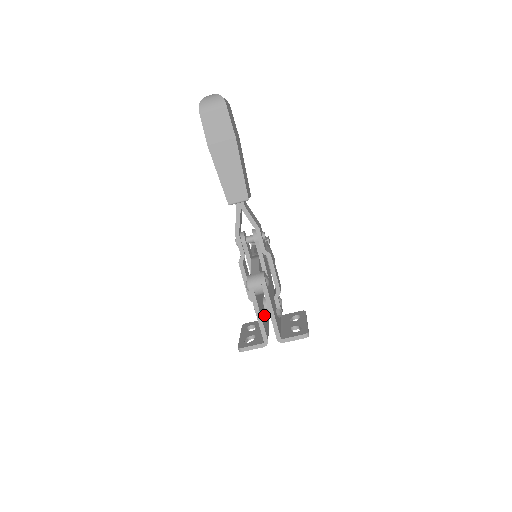
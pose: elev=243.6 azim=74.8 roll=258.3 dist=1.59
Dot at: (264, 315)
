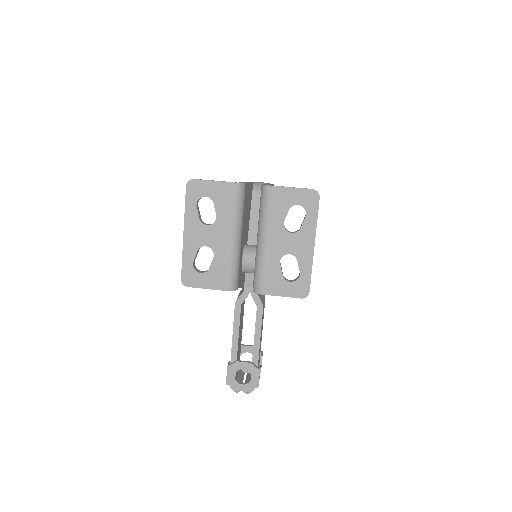
Dot at: (245, 224)
